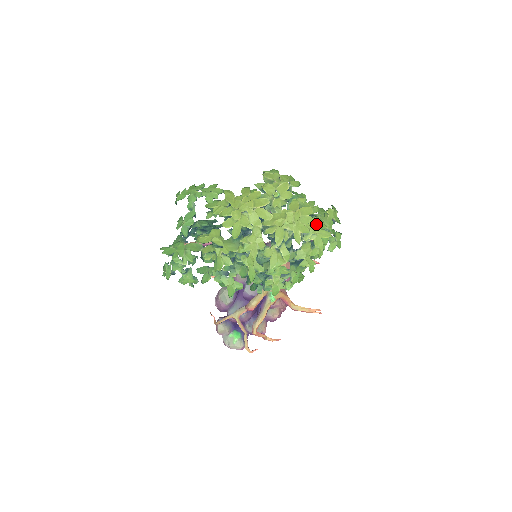
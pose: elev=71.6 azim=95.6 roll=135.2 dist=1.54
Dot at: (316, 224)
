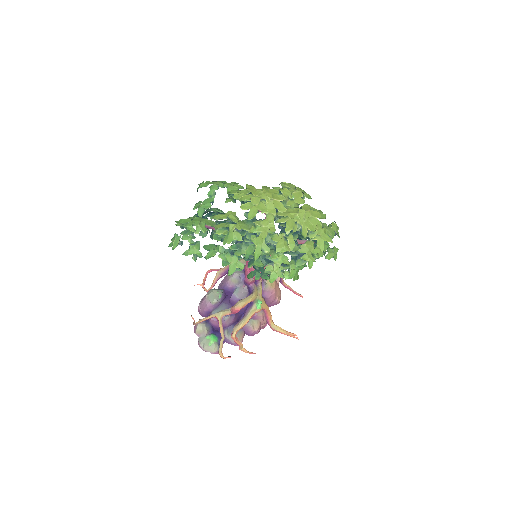
Dot at: (322, 228)
